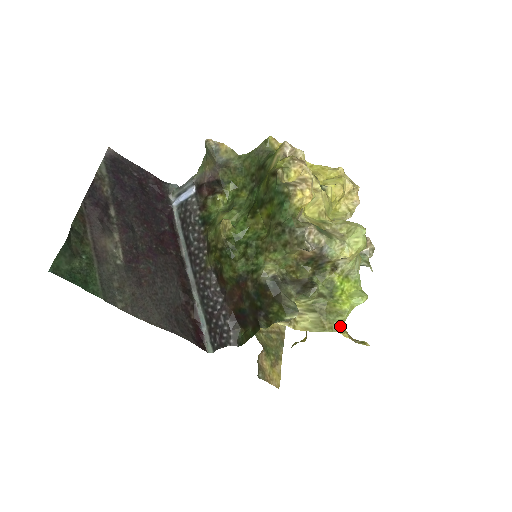
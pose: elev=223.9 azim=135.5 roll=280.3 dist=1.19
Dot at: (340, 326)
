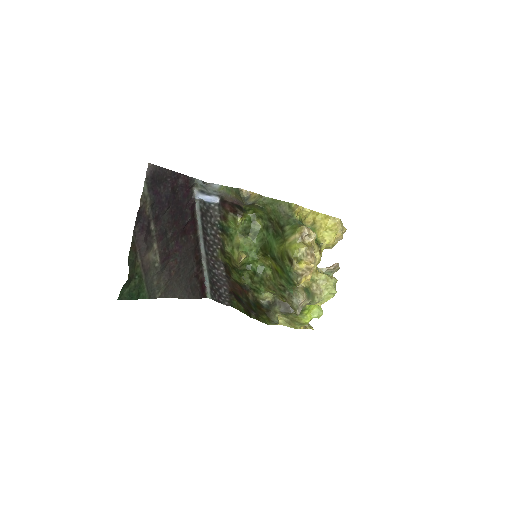
Dot at: (300, 327)
